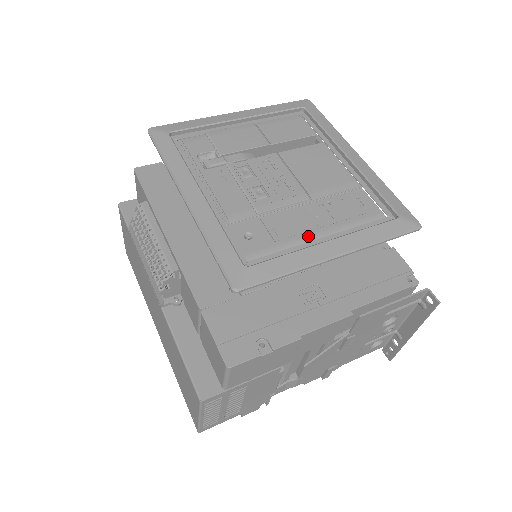
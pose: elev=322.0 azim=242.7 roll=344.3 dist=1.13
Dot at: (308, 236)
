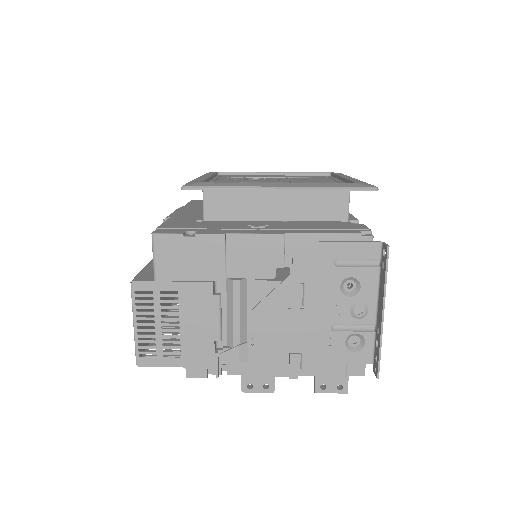
Dot at: occluded
